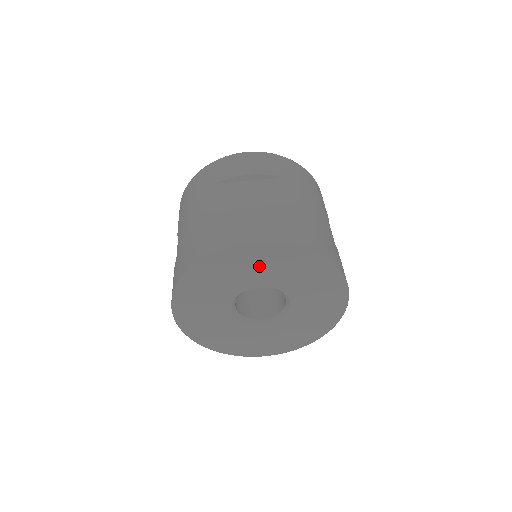
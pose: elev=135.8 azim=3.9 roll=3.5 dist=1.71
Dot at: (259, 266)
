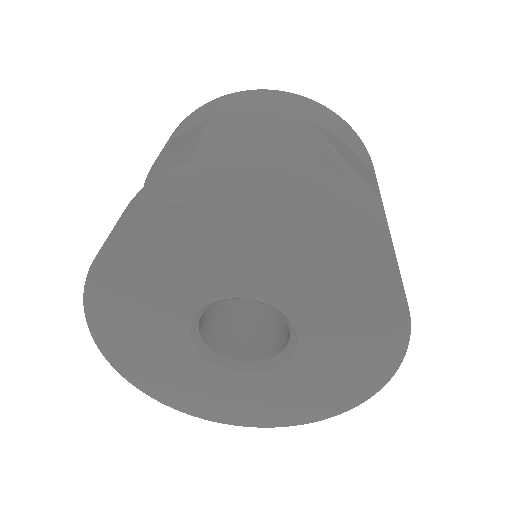
Dot at: (161, 274)
